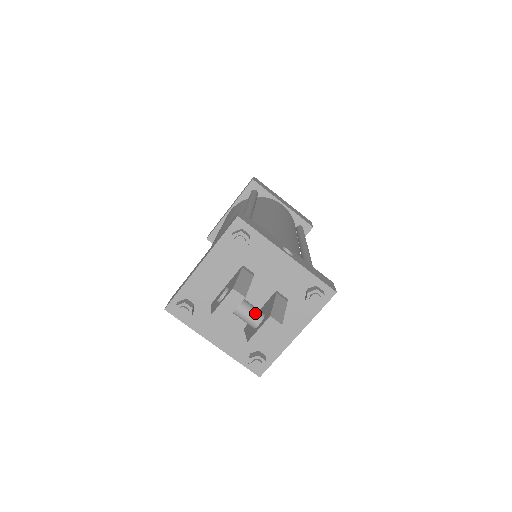
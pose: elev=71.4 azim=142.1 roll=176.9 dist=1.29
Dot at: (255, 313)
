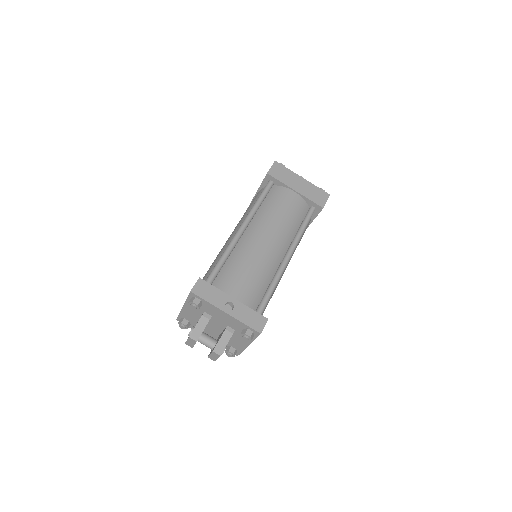
Dot at: (209, 344)
